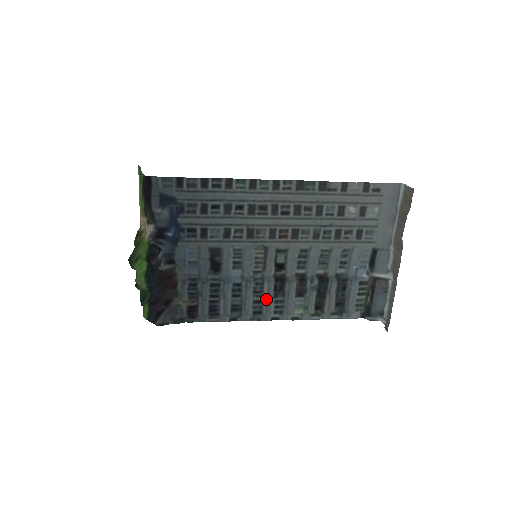
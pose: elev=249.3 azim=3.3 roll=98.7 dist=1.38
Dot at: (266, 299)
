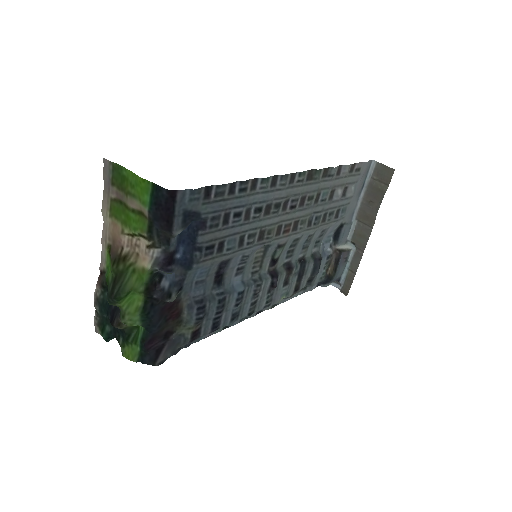
Dot at: (260, 297)
